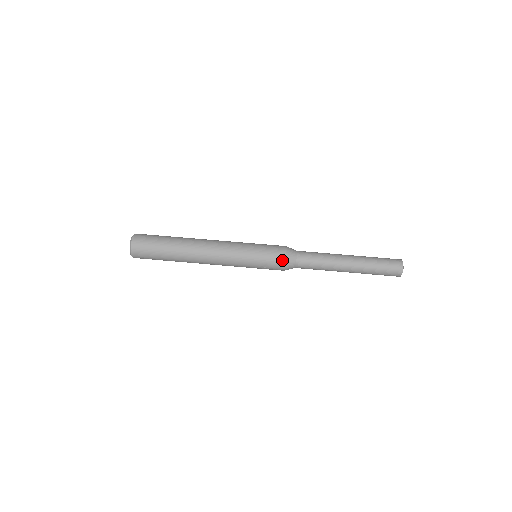
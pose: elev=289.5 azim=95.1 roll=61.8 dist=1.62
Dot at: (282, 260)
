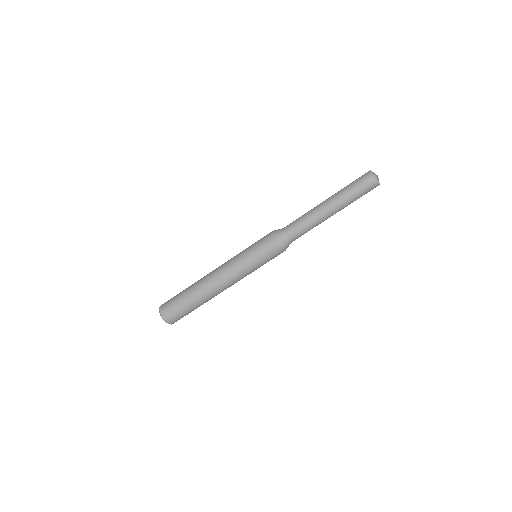
Dot at: (281, 252)
